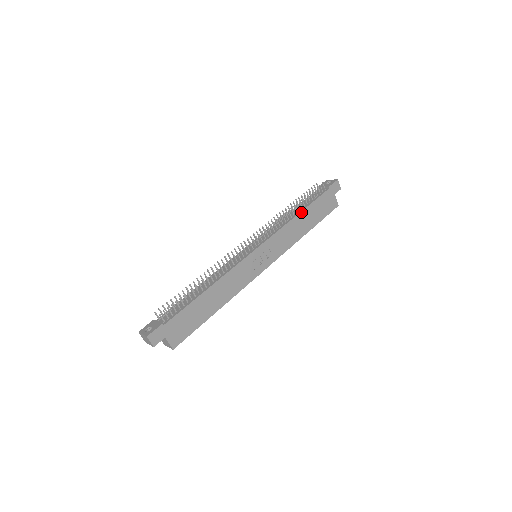
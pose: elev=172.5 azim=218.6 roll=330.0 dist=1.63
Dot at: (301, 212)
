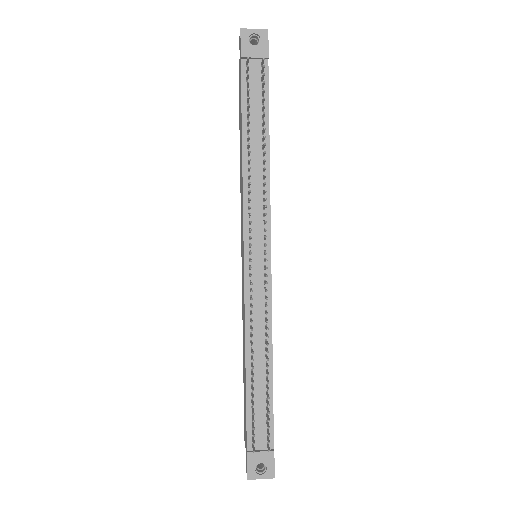
Dot at: (269, 143)
